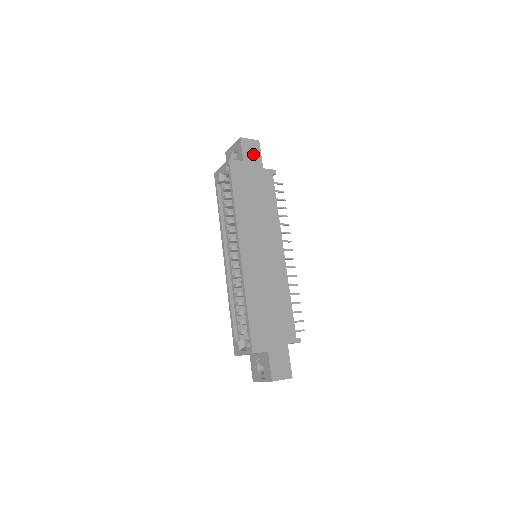
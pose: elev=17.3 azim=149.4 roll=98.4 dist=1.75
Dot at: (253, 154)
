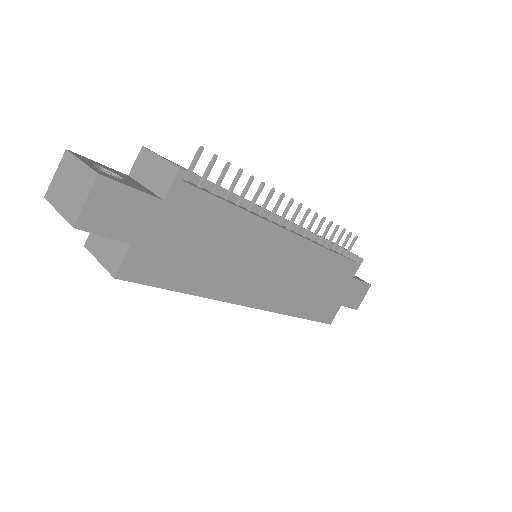
Dot at: (125, 211)
